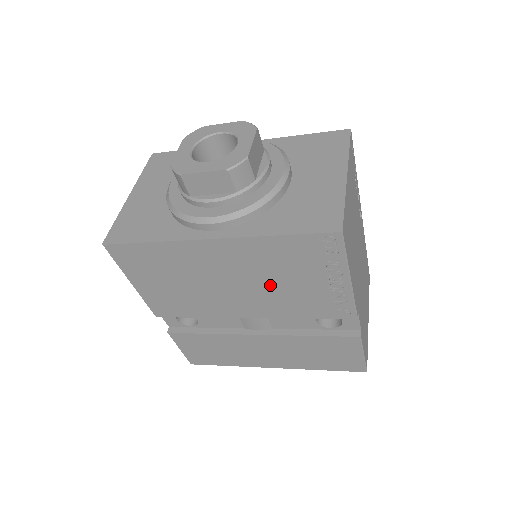
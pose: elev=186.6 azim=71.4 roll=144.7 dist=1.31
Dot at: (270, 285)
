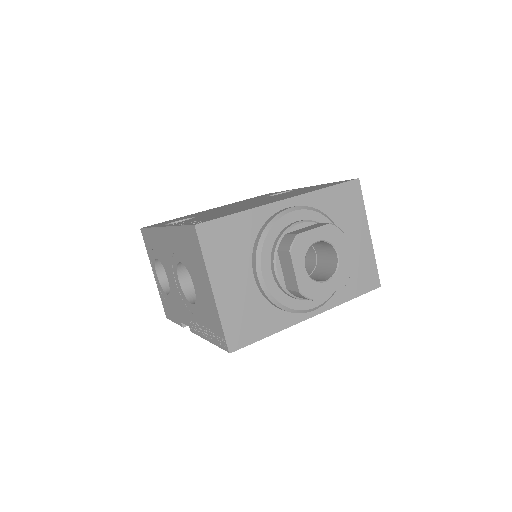
Dot at: occluded
